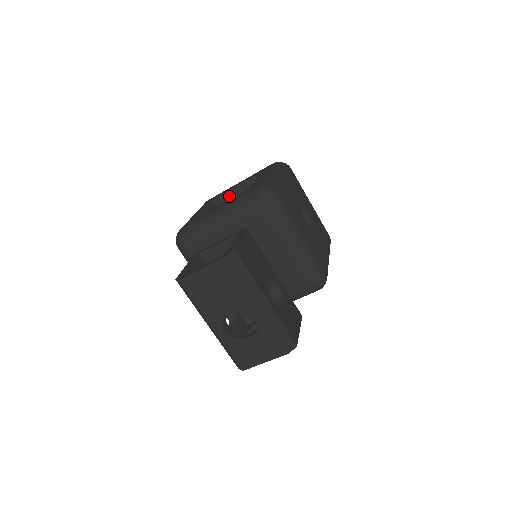
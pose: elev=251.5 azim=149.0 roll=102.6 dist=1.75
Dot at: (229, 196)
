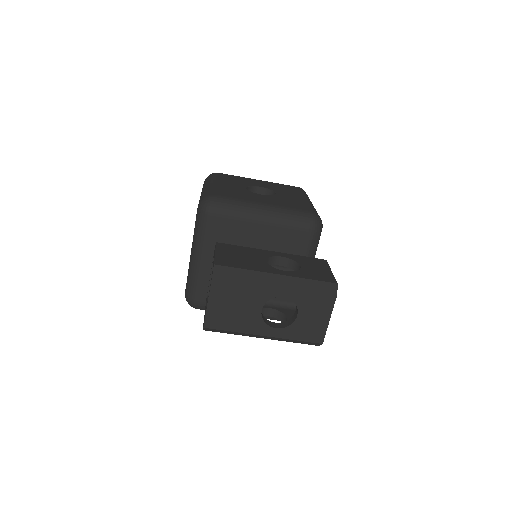
Dot at: occluded
